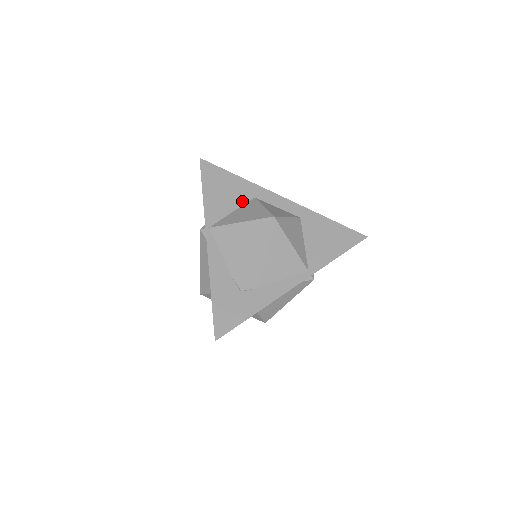
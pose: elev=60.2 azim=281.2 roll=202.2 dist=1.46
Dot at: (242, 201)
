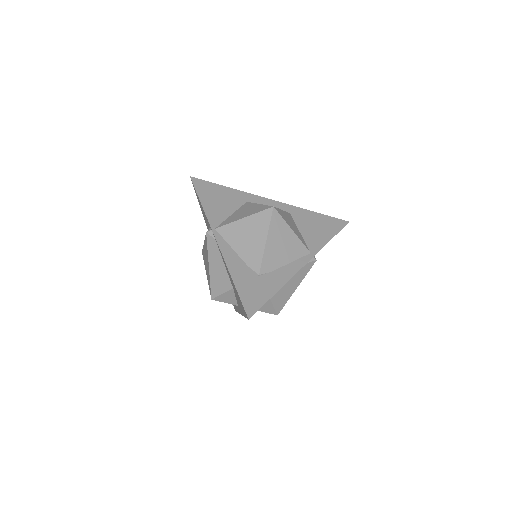
Dot at: (237, 205)
